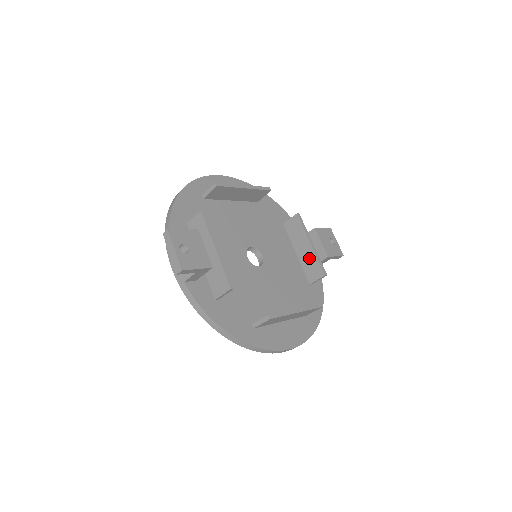
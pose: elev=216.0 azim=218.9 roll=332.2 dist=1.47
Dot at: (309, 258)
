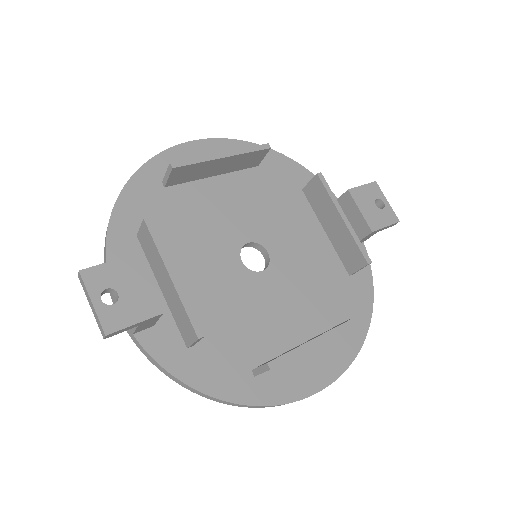
Dot at: (343, 238)
